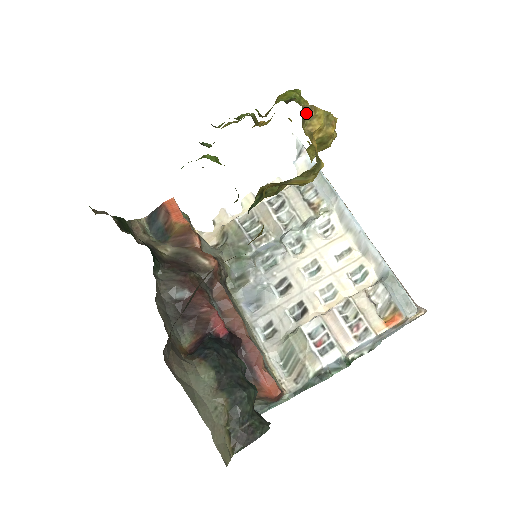
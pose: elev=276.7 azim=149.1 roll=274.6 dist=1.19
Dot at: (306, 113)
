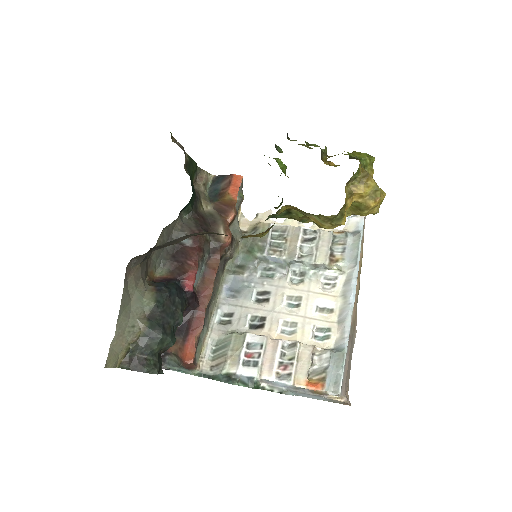
Dot at: (360, 176)
